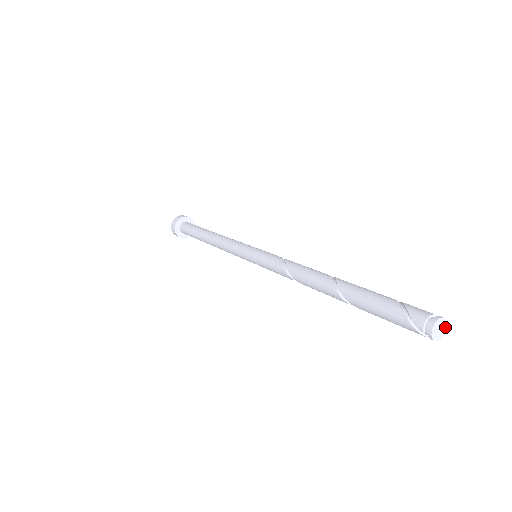
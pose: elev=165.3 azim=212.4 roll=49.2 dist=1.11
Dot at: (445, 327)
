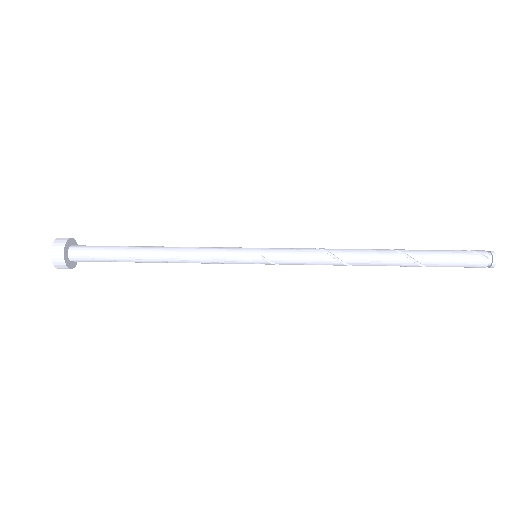
Dot at: occluded
